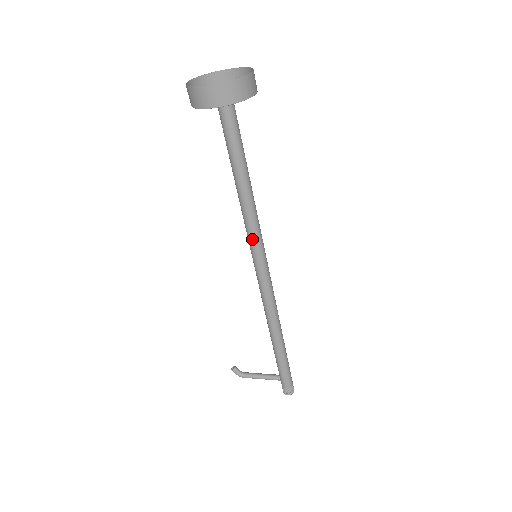
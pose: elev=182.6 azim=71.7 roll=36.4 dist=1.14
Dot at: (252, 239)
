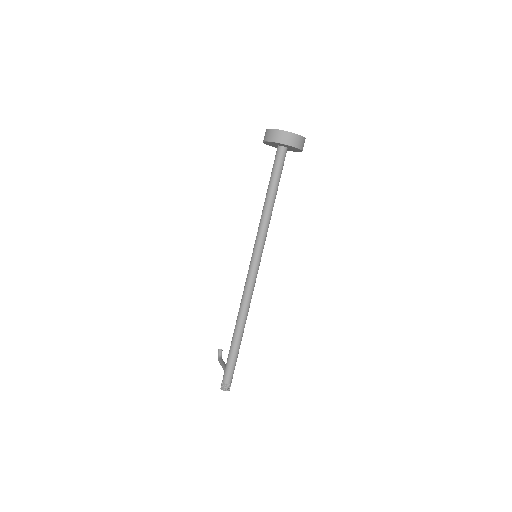
Dot at: (256, 239)
